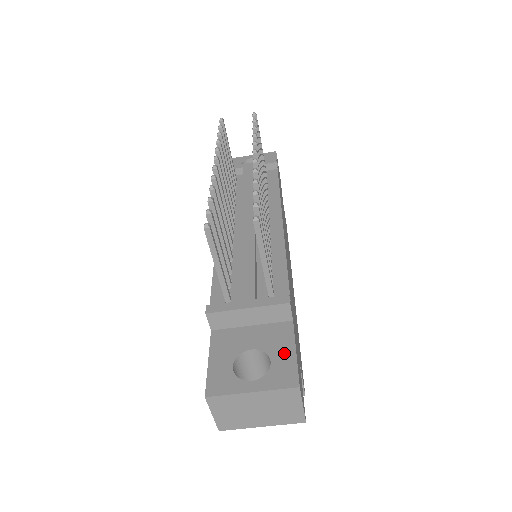
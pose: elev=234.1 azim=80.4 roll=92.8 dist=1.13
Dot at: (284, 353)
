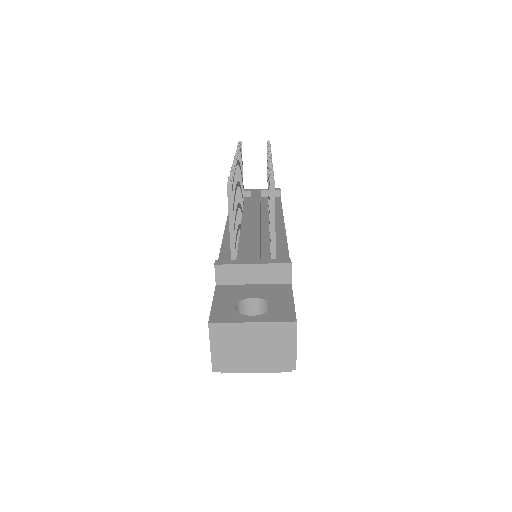
Dot at: (283, 301)
